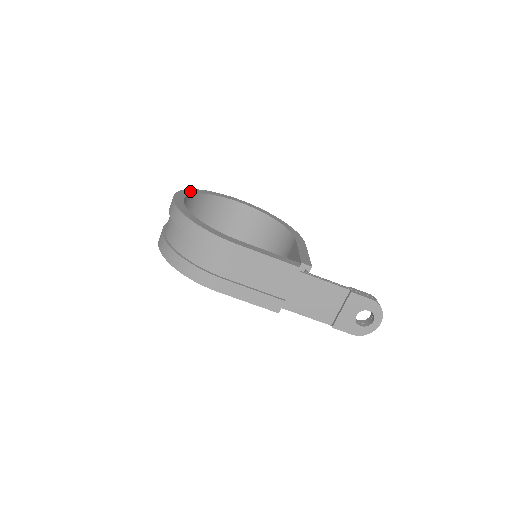
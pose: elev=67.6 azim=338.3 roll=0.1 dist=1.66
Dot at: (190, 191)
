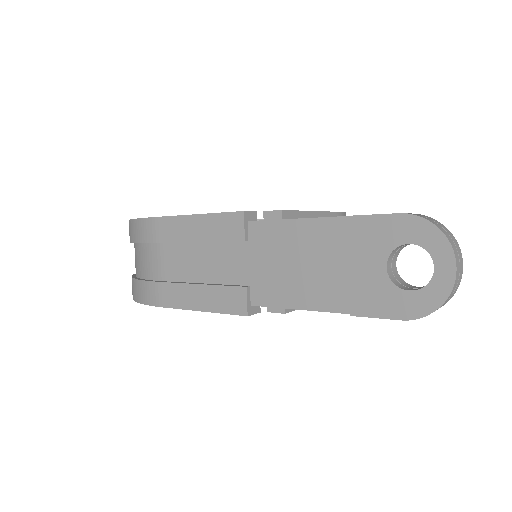
Dot at: occluded
